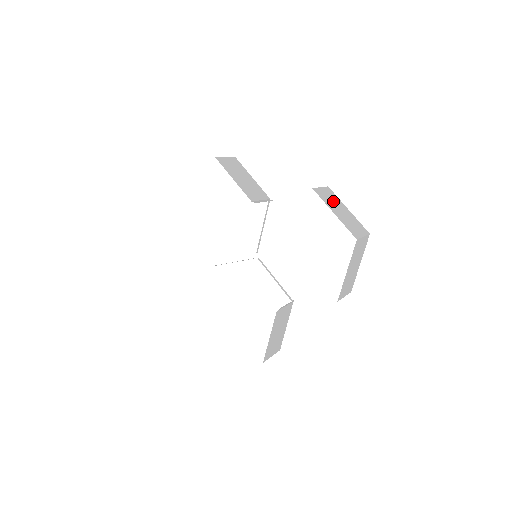
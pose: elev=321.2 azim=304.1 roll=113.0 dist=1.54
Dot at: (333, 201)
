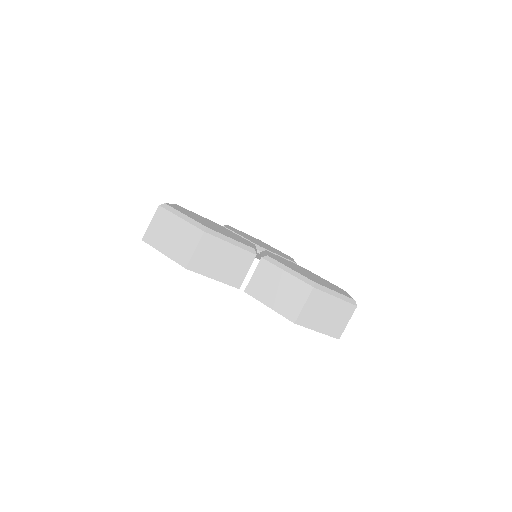
Dot at: (318, 310)
